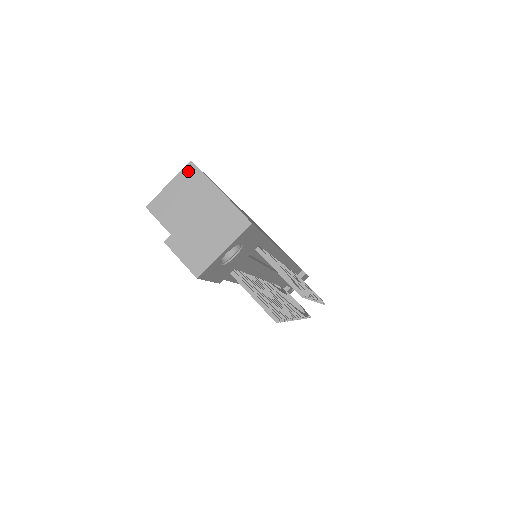
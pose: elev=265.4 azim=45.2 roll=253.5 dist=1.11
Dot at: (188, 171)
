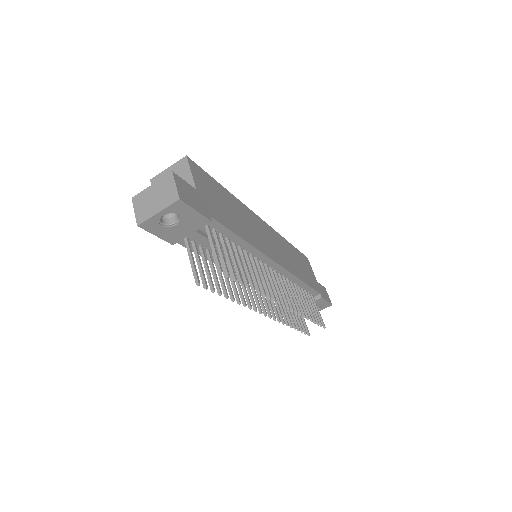
Dot at: (182, 162)
